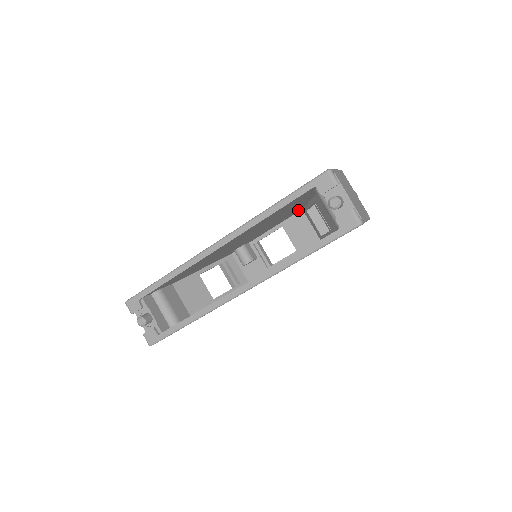
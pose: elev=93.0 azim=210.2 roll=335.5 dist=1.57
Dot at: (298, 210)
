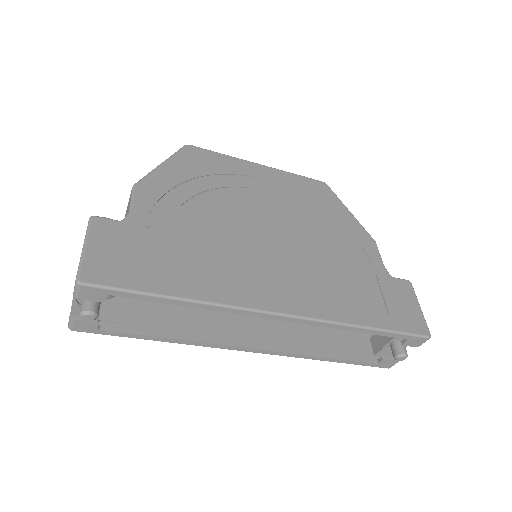
Dot at: occluded
